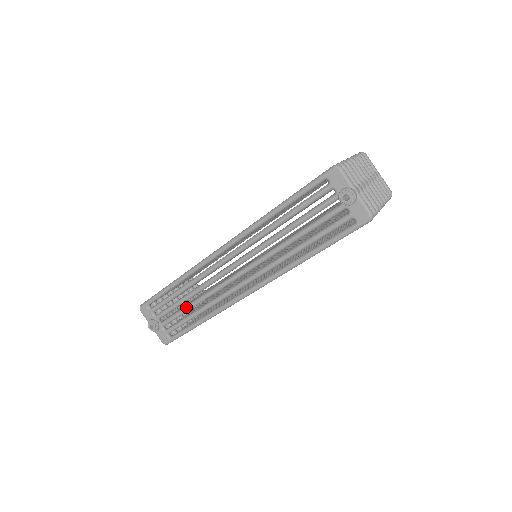
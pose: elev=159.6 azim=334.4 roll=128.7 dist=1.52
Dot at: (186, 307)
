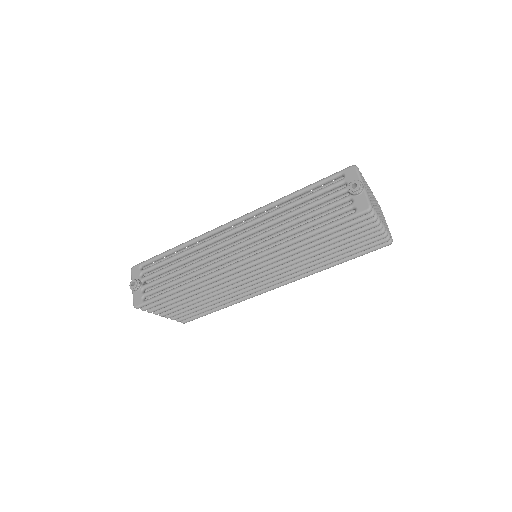
Dot at: (175, 271)
